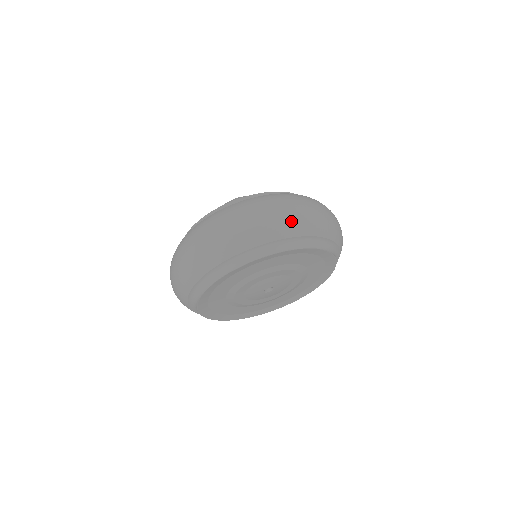
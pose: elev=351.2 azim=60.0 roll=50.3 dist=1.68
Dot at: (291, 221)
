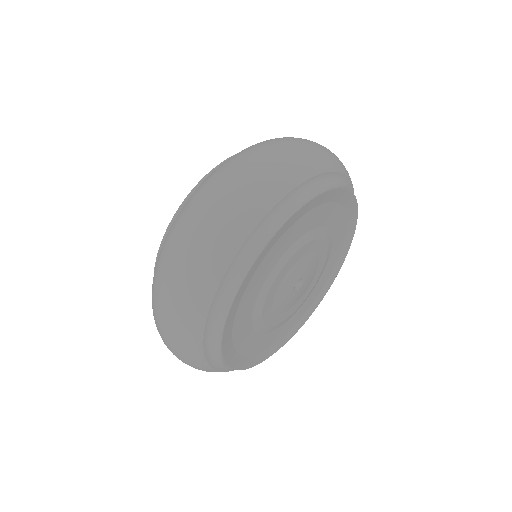
Dot at: (332, 154)
